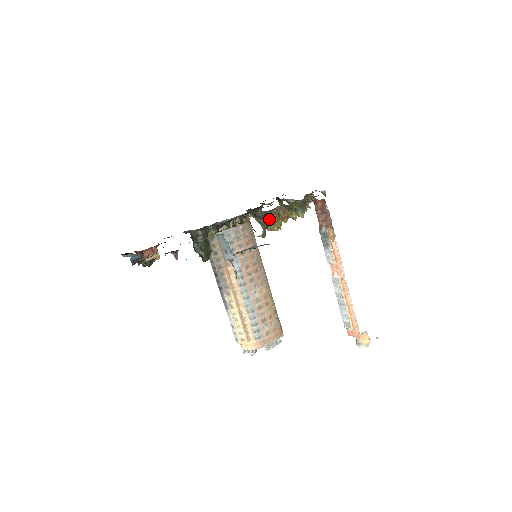
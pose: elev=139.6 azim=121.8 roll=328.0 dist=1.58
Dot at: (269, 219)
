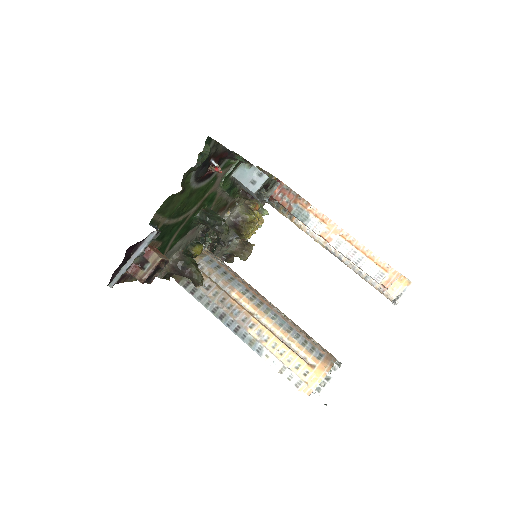
Dot at: (246, 213)
